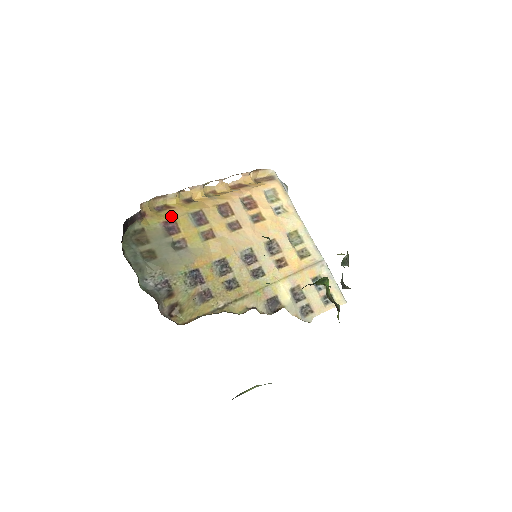
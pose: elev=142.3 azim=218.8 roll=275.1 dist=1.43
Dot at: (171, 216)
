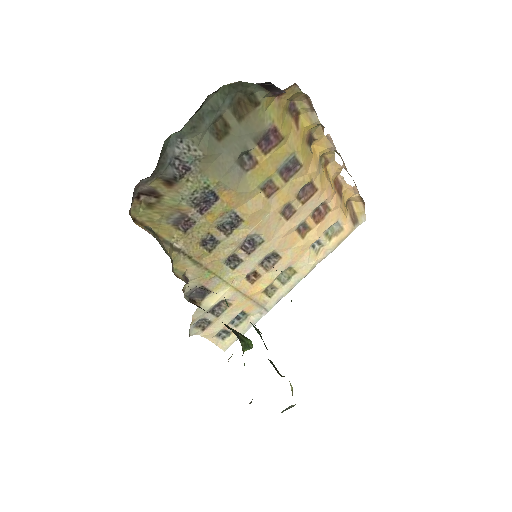
Dot at: (286, 132)
